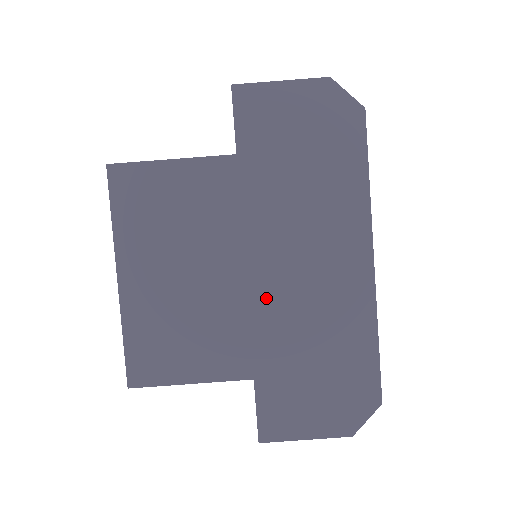
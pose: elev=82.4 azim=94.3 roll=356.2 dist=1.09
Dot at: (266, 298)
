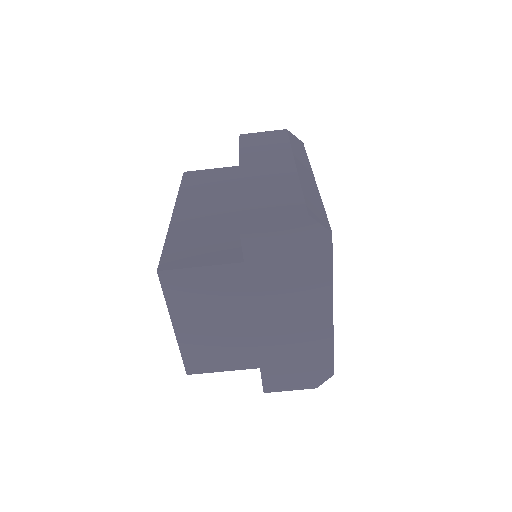
Dot at: (266, 333)
